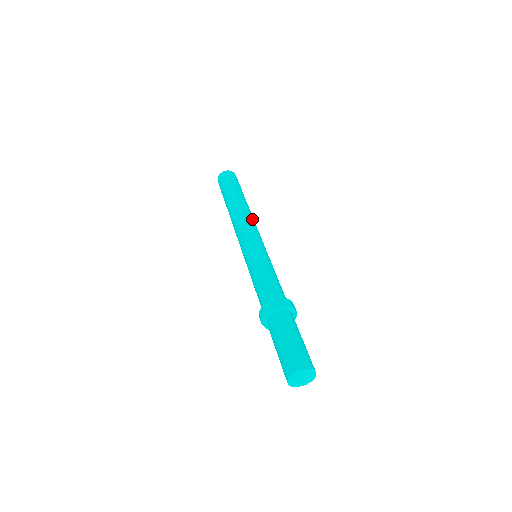
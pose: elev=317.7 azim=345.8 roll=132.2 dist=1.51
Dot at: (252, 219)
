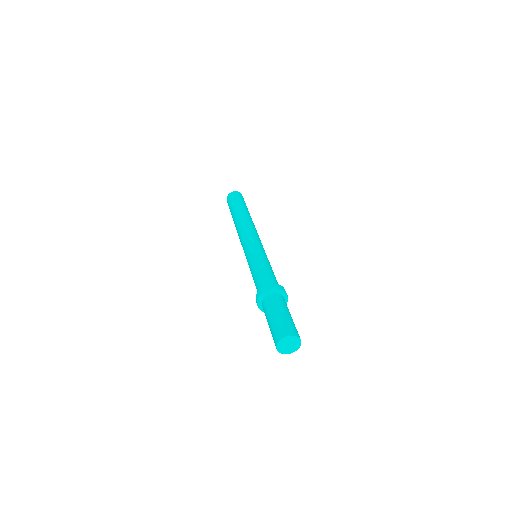
Dot at: occluded
